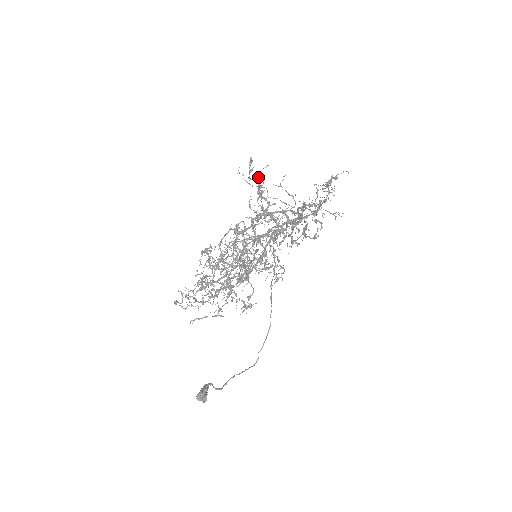
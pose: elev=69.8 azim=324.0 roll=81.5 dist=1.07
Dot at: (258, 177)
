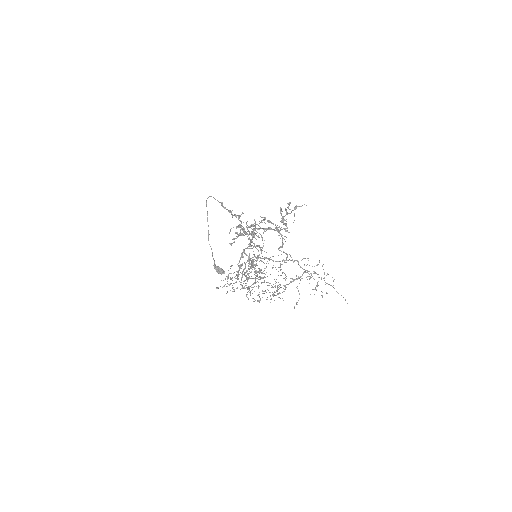
Dot at: (244, 231)
